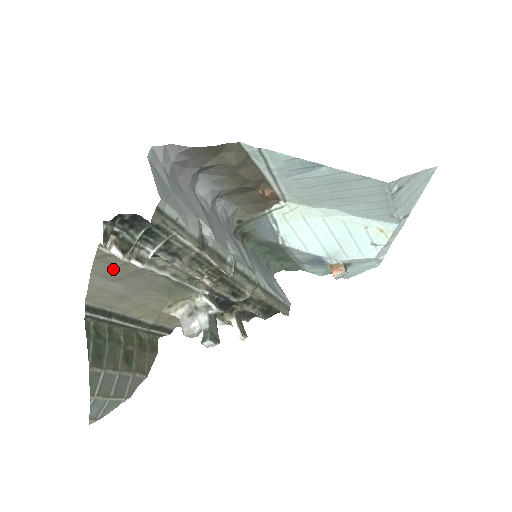
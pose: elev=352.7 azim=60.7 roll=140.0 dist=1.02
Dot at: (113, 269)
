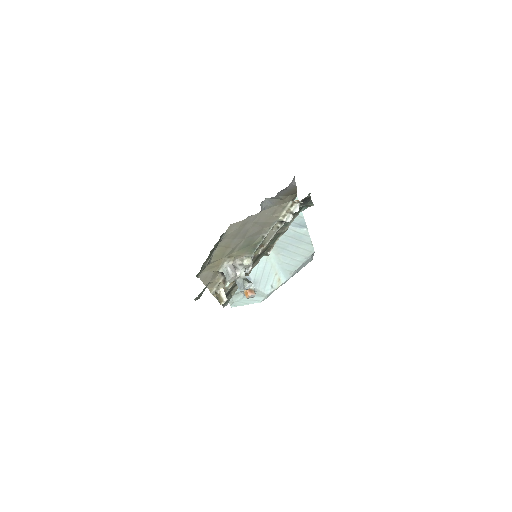
Dot at: (269, 216)
